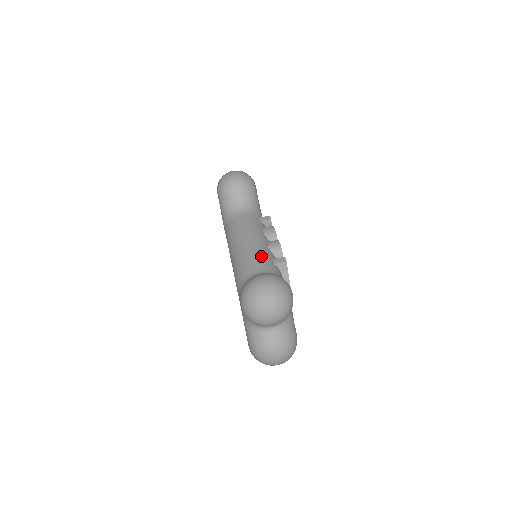
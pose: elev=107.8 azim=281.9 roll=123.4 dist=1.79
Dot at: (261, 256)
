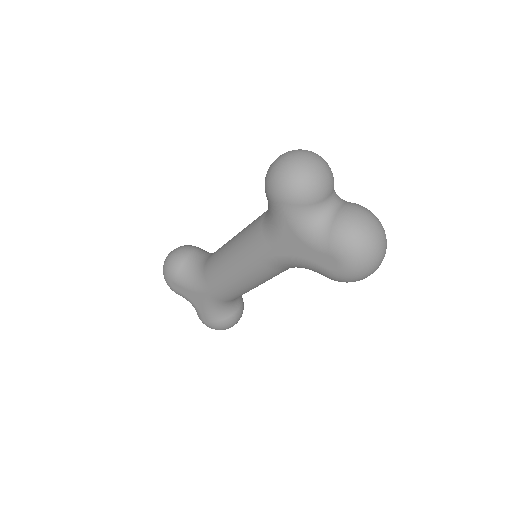
Dot at: occluded
